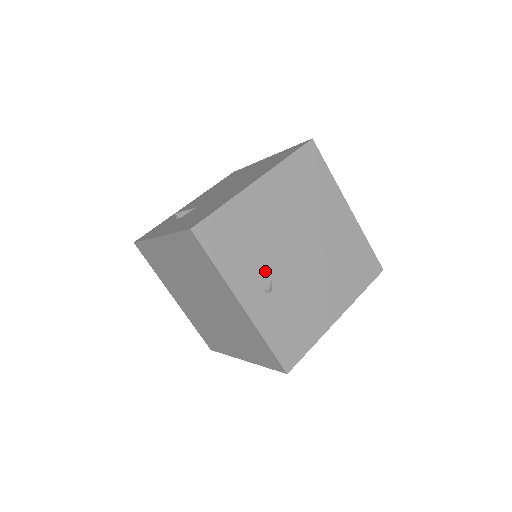
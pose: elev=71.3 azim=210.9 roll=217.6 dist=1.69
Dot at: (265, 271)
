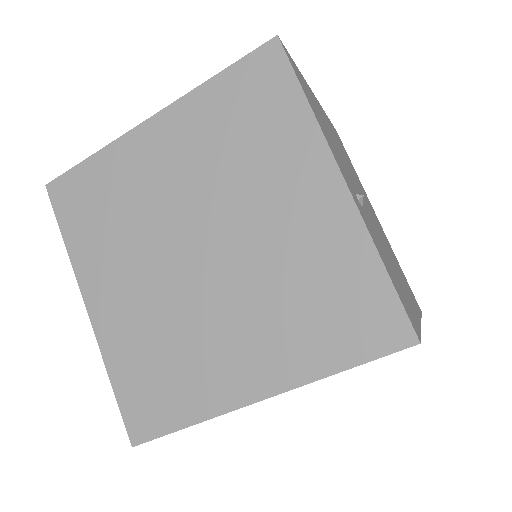
Dot at: (348, 177)
